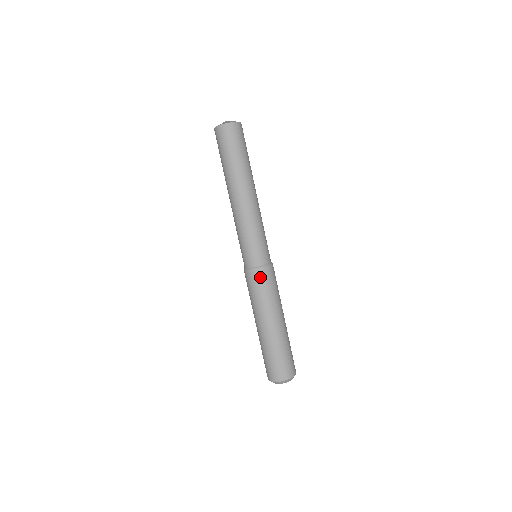
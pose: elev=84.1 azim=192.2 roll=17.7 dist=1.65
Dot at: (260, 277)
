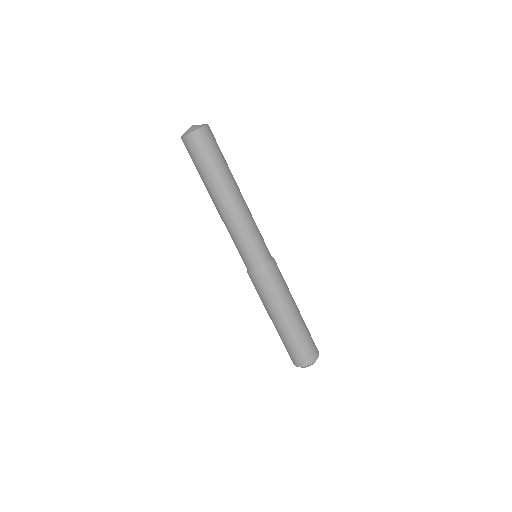
Dot at: (274, 272)
